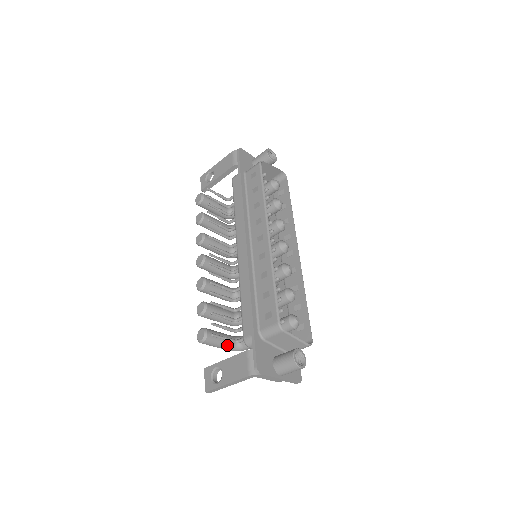
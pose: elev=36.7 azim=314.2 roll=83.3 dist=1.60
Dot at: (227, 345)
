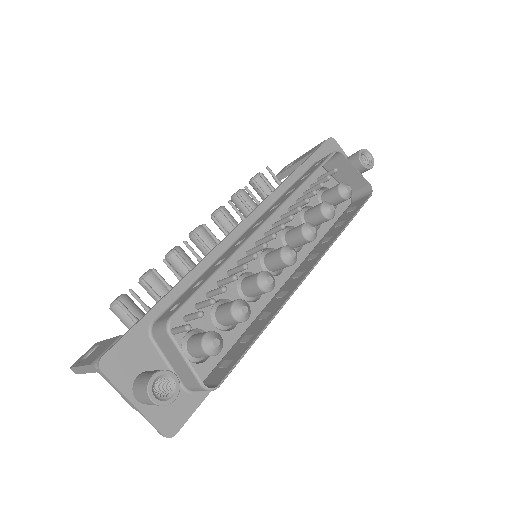
Dot at: occluded
